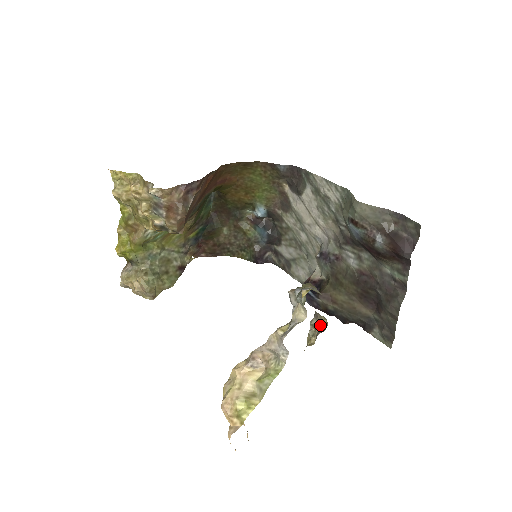
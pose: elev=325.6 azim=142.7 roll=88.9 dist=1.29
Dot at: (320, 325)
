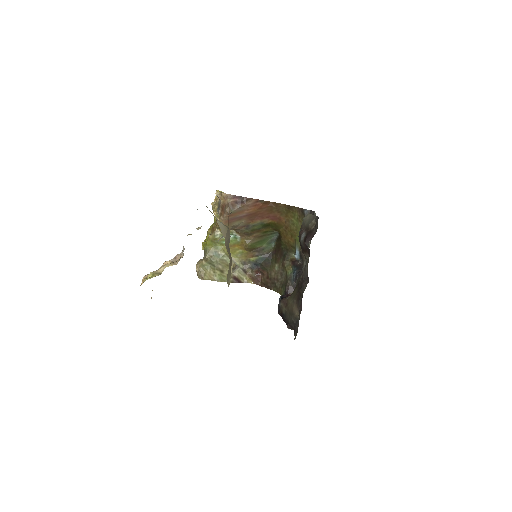
Dot at: (232, 270)
